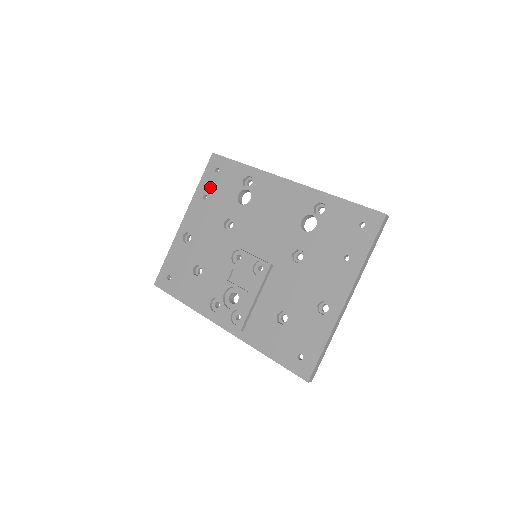
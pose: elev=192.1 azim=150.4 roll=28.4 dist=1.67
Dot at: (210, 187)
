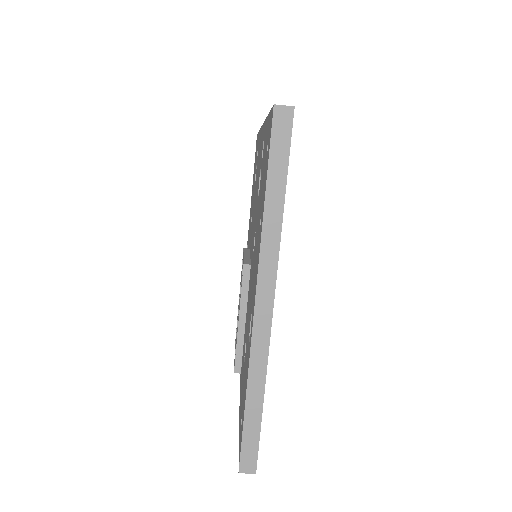
Dot at: (253, 179)
